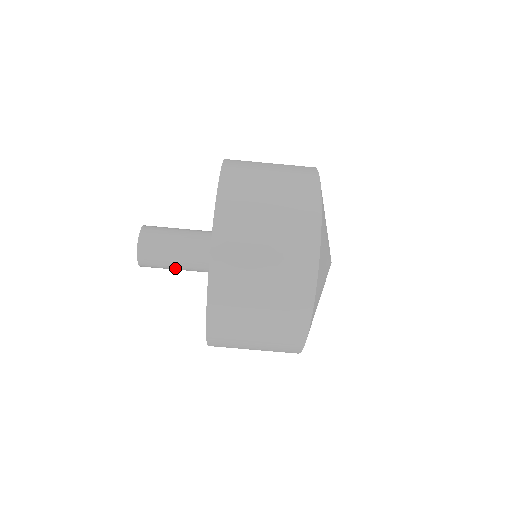
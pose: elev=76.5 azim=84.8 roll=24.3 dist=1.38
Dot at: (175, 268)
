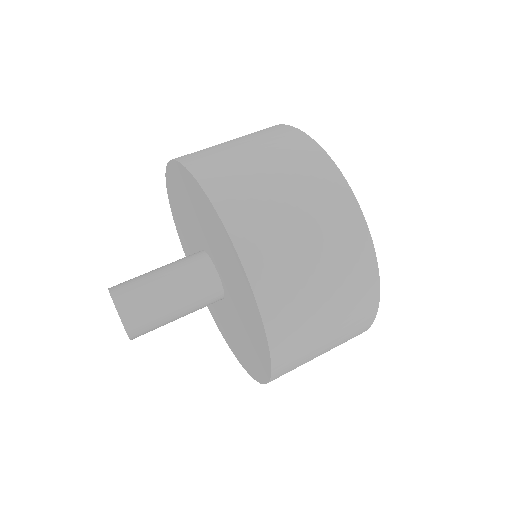
Dot at: (171, 304)
